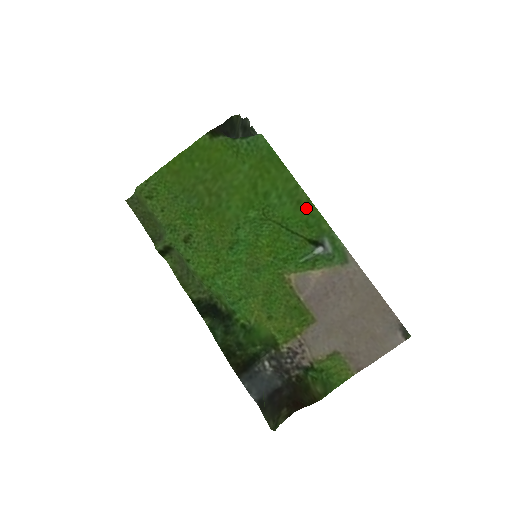
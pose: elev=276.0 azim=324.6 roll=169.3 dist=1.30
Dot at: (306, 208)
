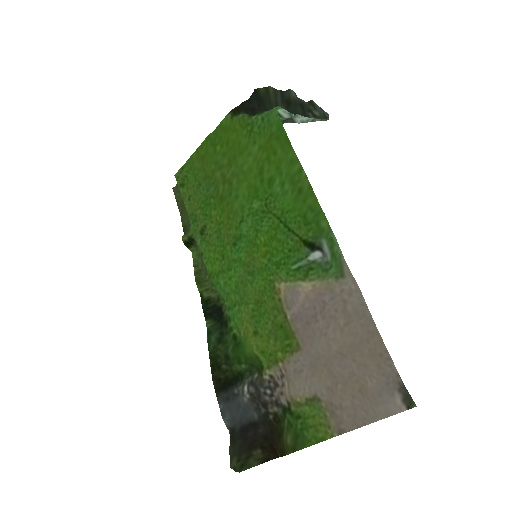
Dot at: (306, 198)
